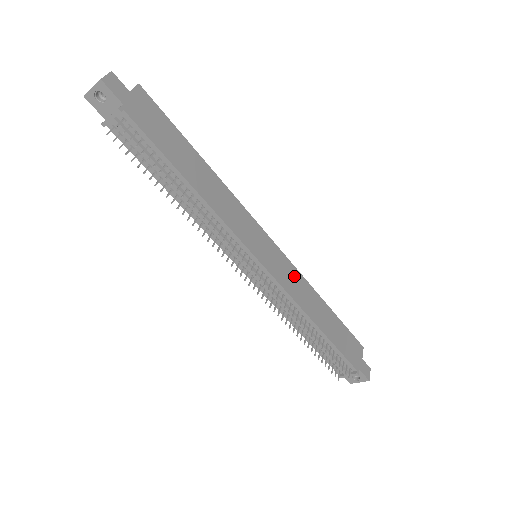
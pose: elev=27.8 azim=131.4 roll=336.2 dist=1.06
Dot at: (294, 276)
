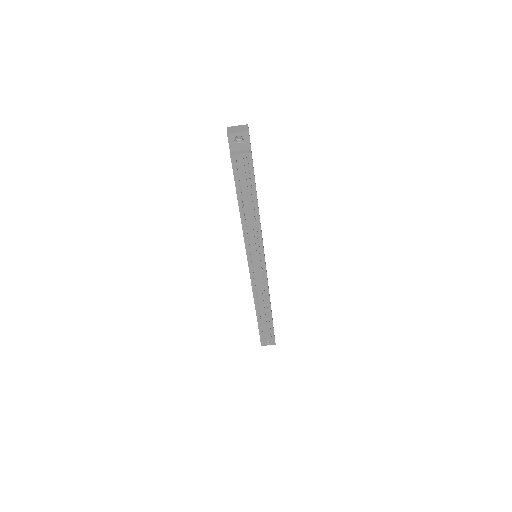
Dot at: occluded
